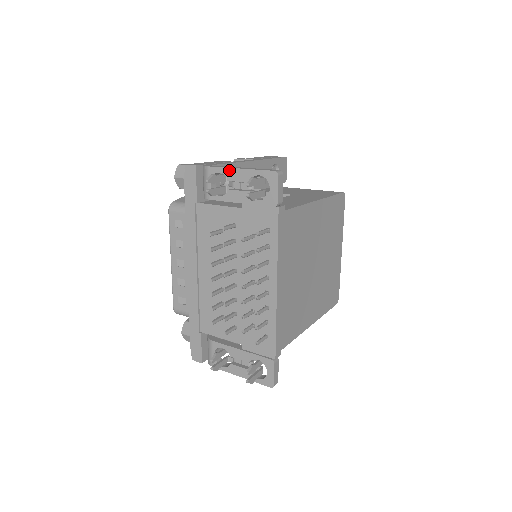
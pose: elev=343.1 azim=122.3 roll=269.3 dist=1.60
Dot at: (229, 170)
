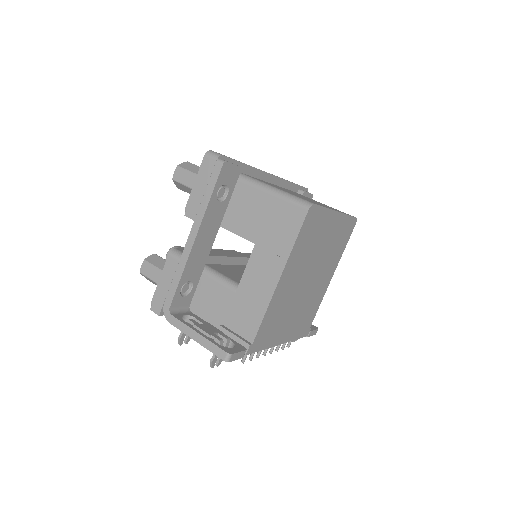
Dot at: (188, 335)
